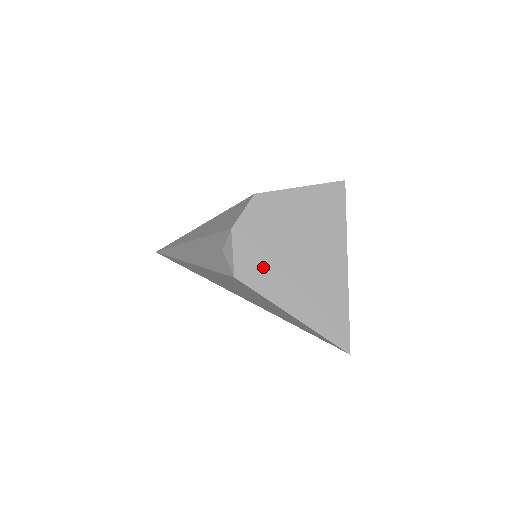
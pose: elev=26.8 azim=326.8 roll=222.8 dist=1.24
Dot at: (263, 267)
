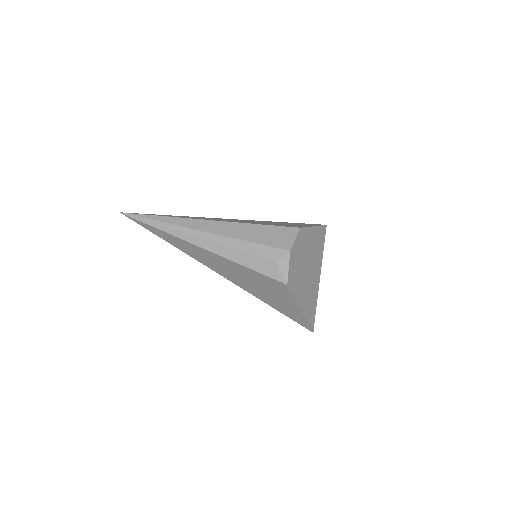
Dot at: (297, 278)
